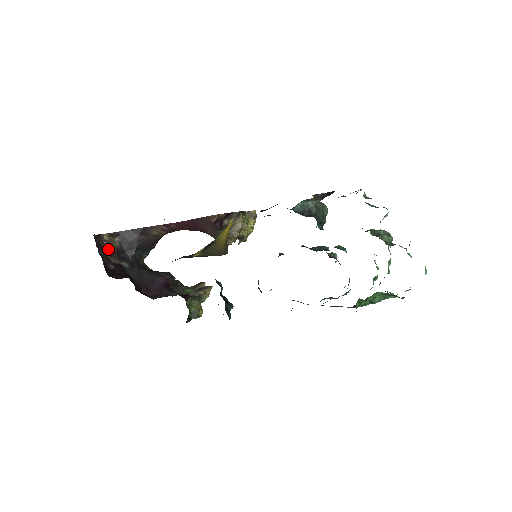
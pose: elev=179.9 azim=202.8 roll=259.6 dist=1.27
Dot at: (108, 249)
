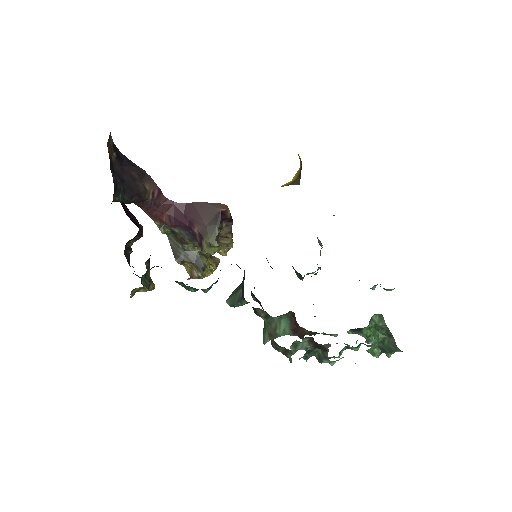
Dot at: (108, 148)
